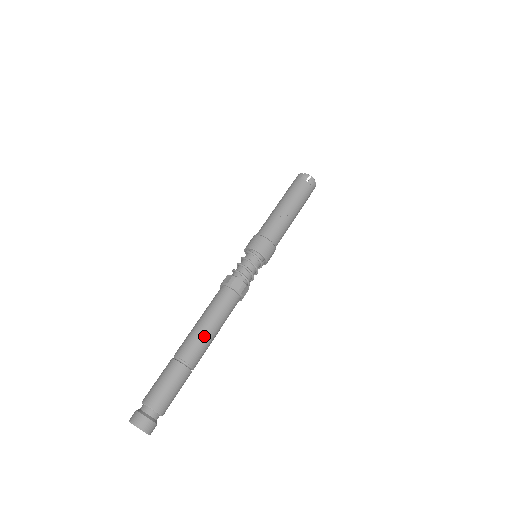
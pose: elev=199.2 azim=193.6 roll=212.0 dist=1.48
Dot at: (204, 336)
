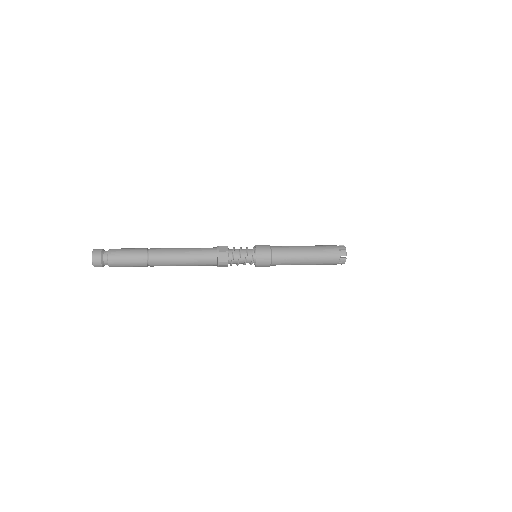
Dot at: (173, 260)
